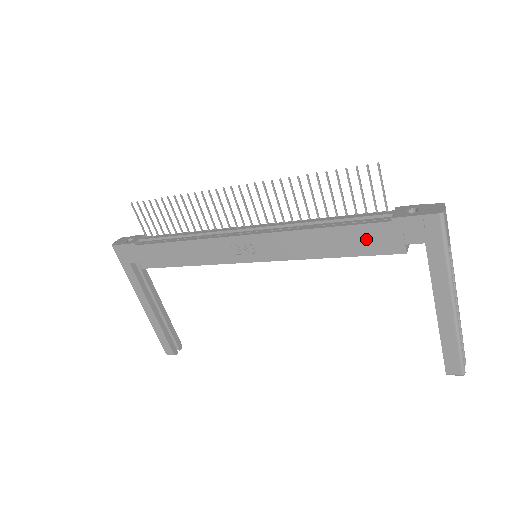
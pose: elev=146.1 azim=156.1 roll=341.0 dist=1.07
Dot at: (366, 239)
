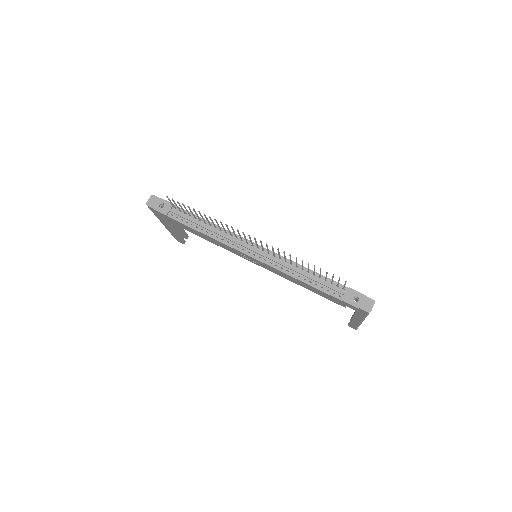
Dot at: (326, 296)
